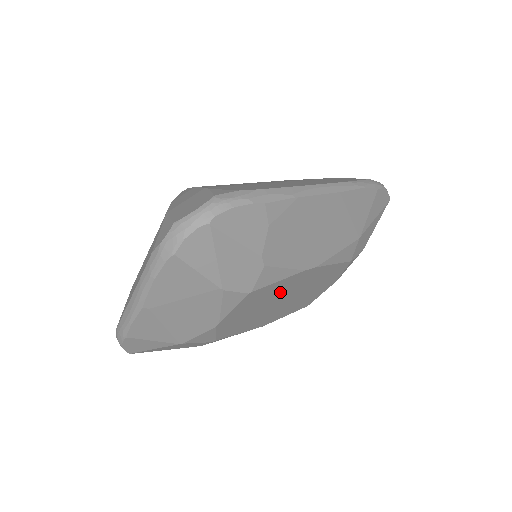
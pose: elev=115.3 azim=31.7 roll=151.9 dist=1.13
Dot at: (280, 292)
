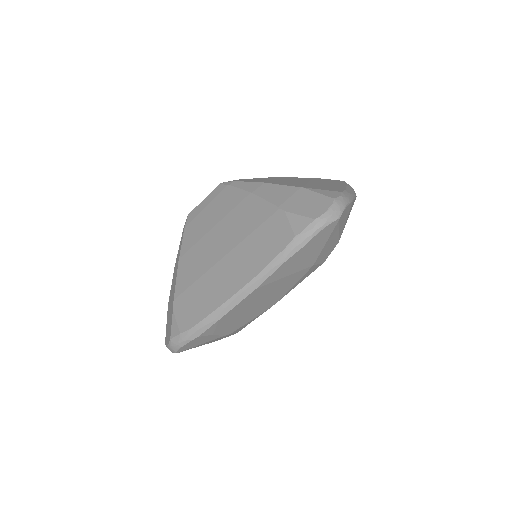
Dot at: occluded
